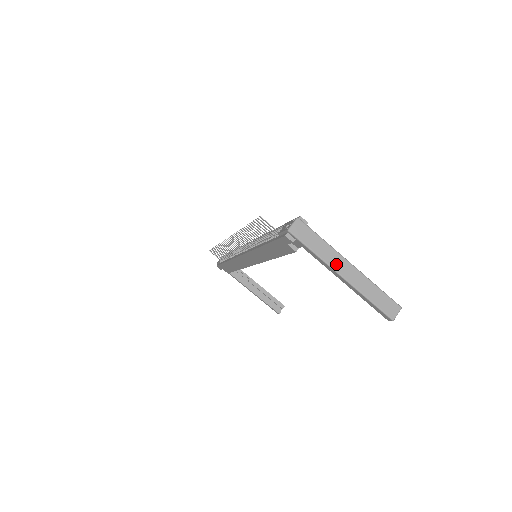
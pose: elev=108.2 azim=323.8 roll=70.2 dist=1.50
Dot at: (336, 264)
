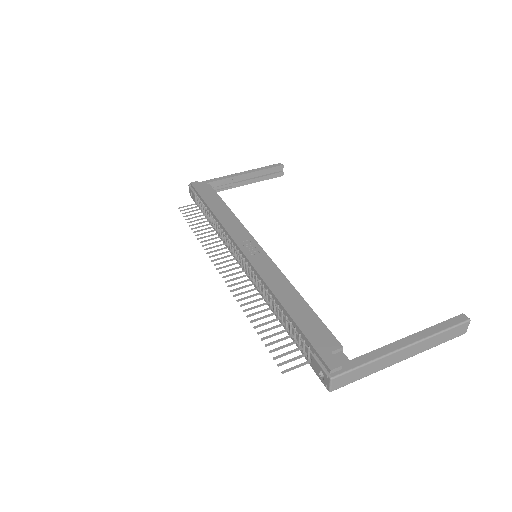
Dot at: (391, 362)
